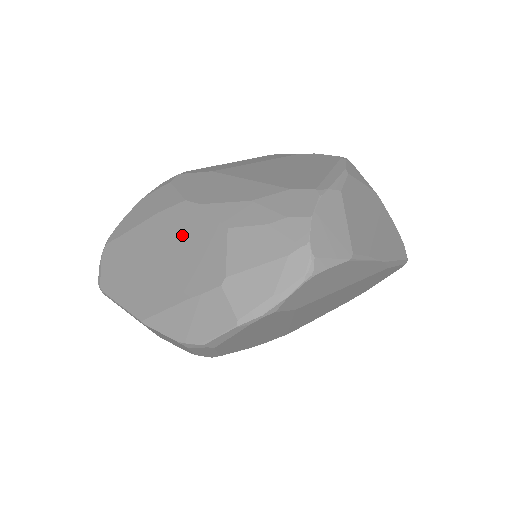
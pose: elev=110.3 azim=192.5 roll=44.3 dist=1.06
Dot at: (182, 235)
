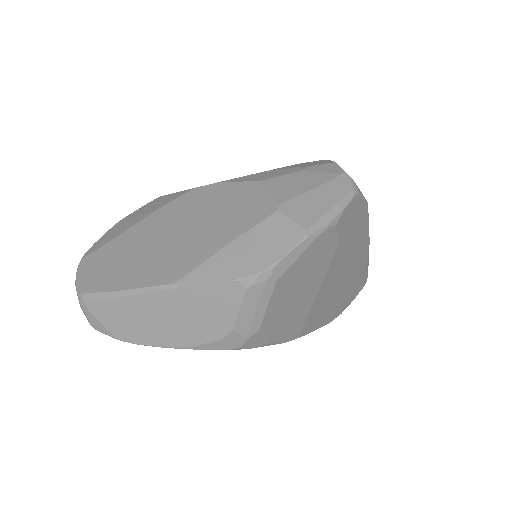
Dot at: (204, 206)
